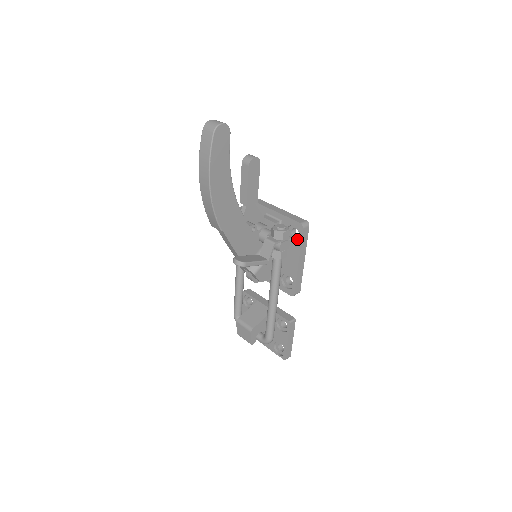
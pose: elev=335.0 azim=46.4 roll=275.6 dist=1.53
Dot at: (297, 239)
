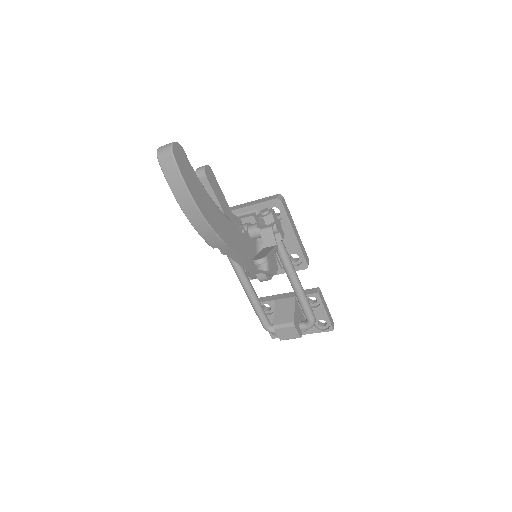
Dot at: (280, 216)
